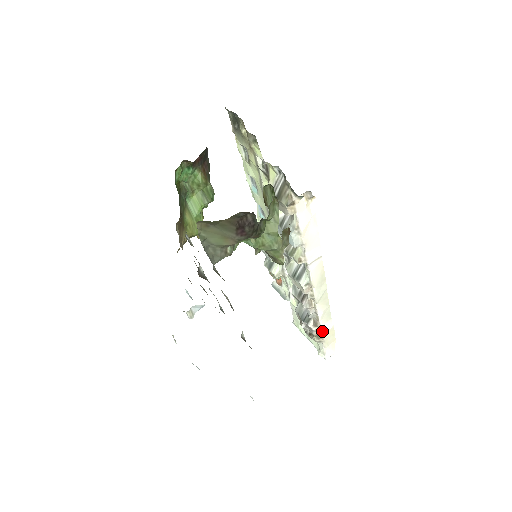
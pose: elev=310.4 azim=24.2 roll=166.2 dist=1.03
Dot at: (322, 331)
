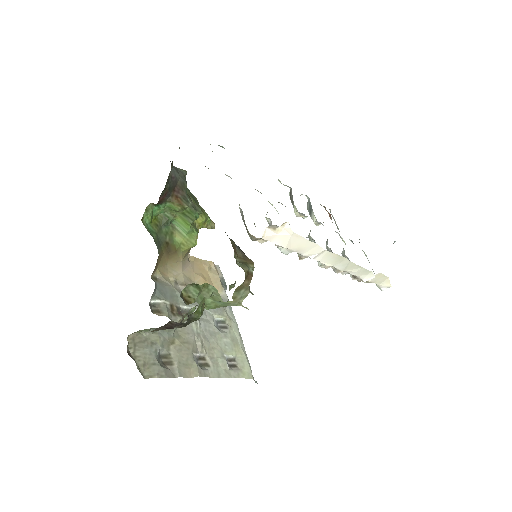
Dot at: (364, 281)
